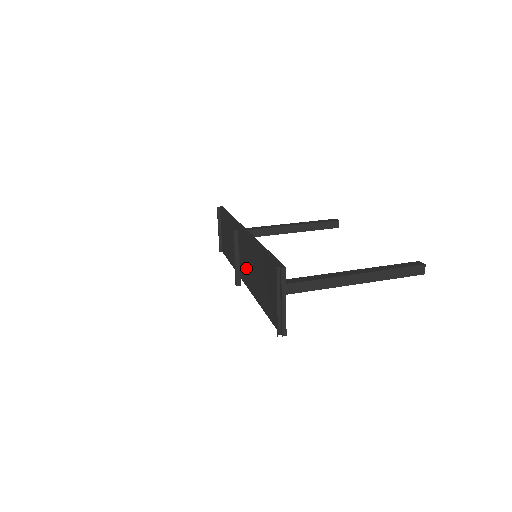
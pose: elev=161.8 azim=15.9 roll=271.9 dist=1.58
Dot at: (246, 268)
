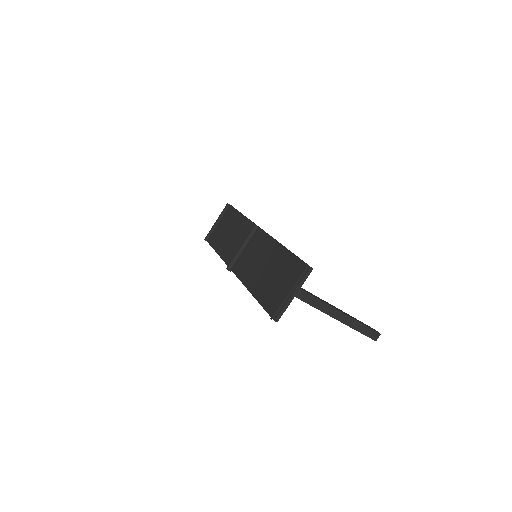
Dot at: (246, 260)
